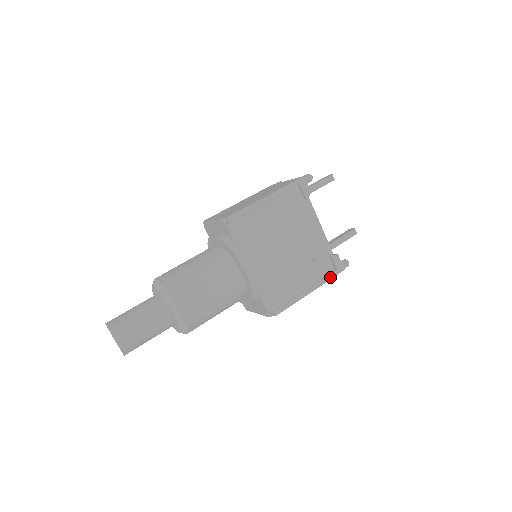
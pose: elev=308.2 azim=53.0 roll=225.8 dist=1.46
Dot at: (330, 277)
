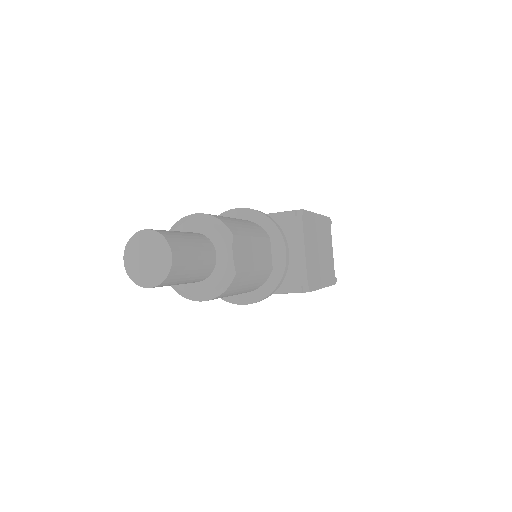
Dot at: occluded
